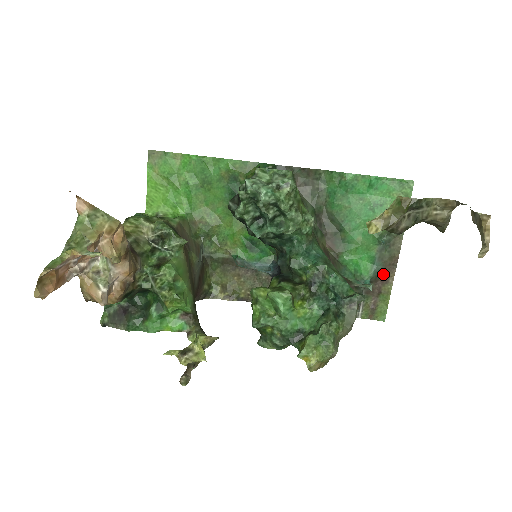
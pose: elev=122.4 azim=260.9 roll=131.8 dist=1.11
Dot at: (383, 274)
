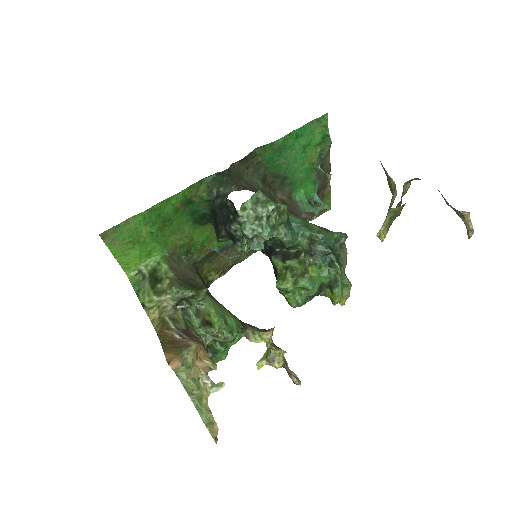
Dot at: (323, 185)
